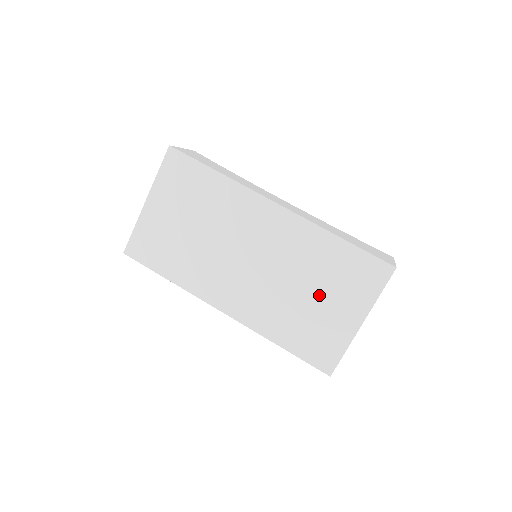
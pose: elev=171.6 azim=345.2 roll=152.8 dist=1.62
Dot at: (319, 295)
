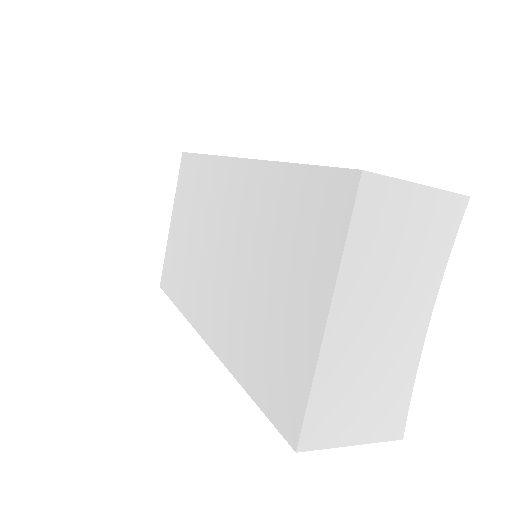
Dot at: (275, 278)
